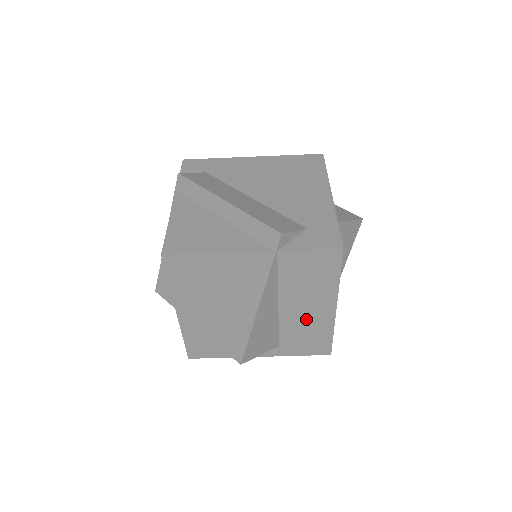
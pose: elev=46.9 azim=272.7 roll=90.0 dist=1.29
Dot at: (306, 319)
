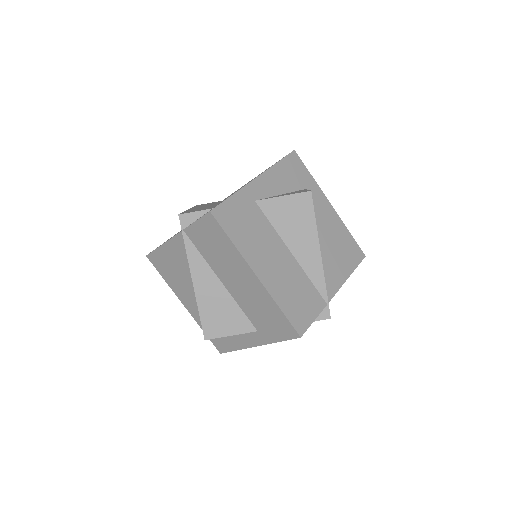
Dot at: (249, 294)
